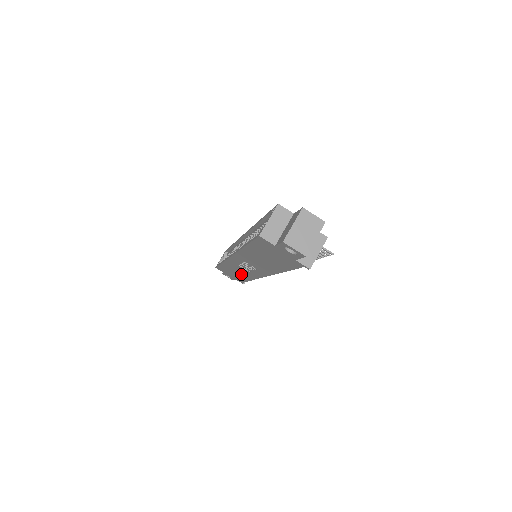
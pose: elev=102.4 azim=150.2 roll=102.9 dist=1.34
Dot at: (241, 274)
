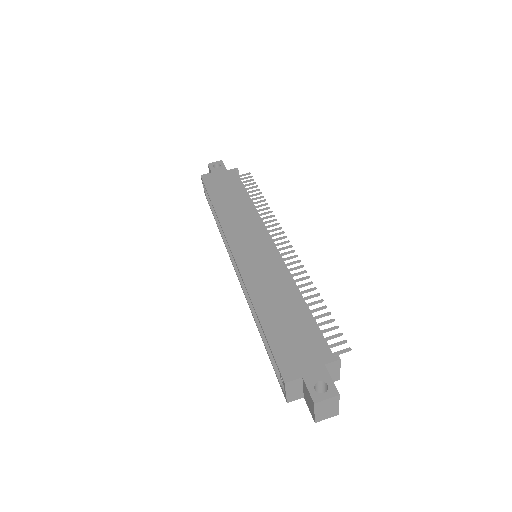
Dot at: occluded
